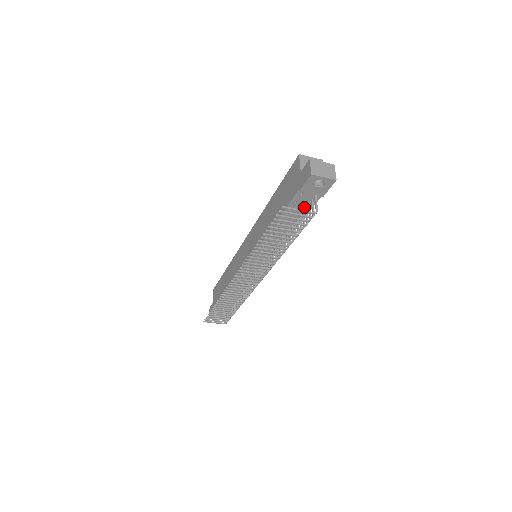
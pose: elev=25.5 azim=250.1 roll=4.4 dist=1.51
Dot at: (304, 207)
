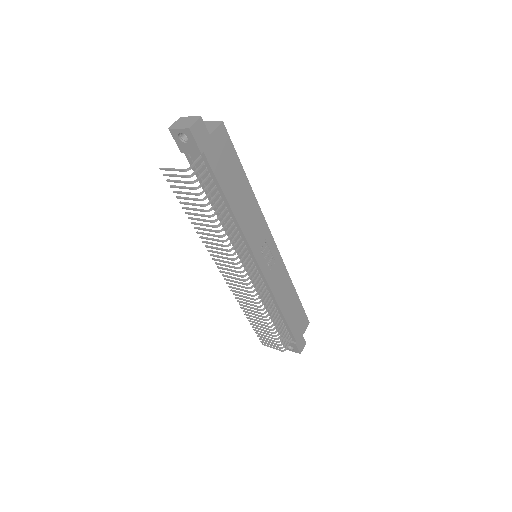
Dot at: (208, 173)
